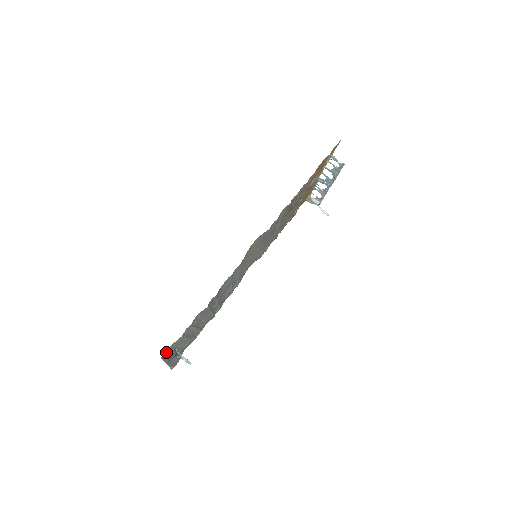
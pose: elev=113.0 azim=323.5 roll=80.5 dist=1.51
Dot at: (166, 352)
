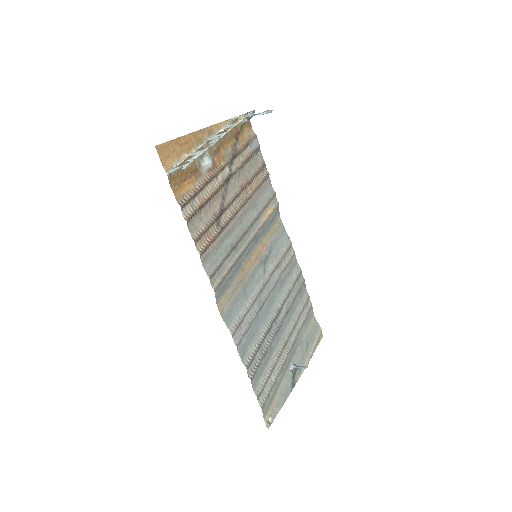
Dot at: (267, 420)
